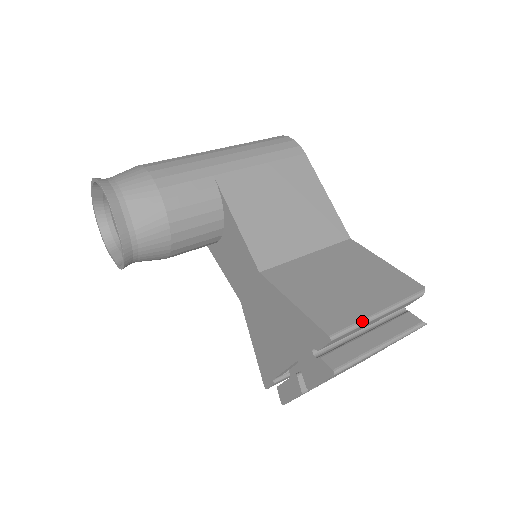
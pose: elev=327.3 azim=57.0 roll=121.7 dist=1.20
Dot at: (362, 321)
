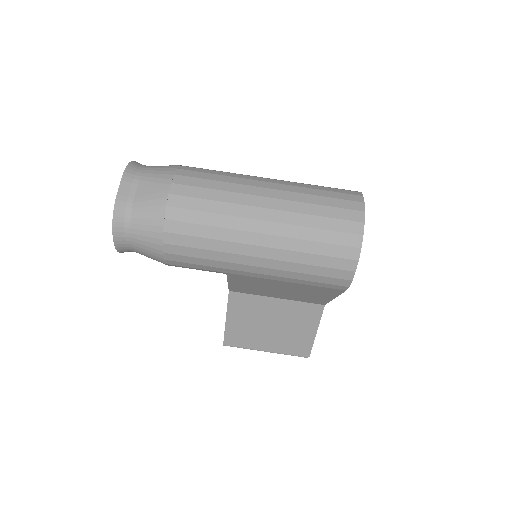
Dot at: occluded
